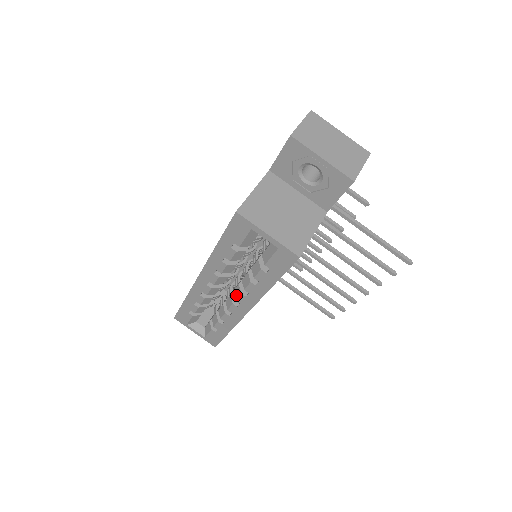
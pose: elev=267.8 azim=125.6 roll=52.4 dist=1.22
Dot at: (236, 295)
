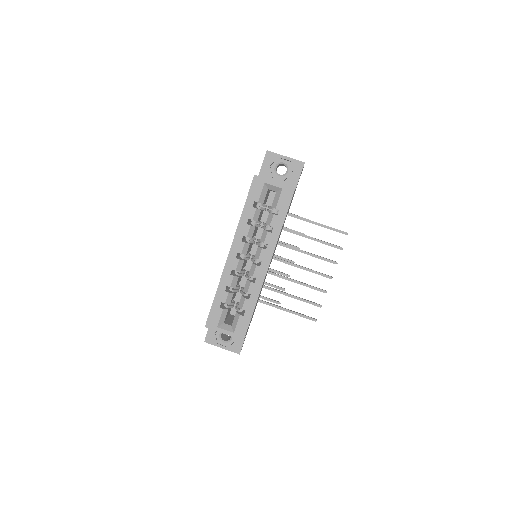
Dot at: (258, 255)
